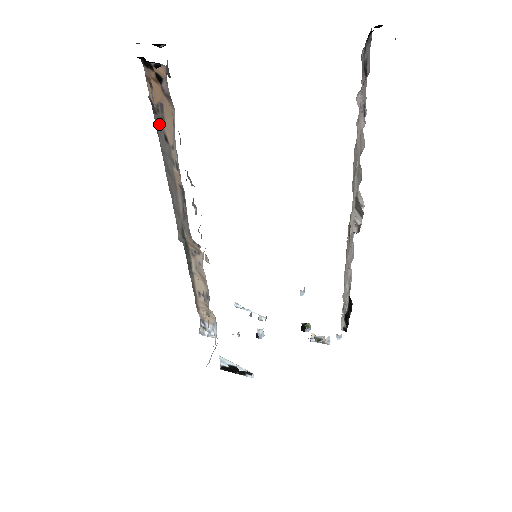
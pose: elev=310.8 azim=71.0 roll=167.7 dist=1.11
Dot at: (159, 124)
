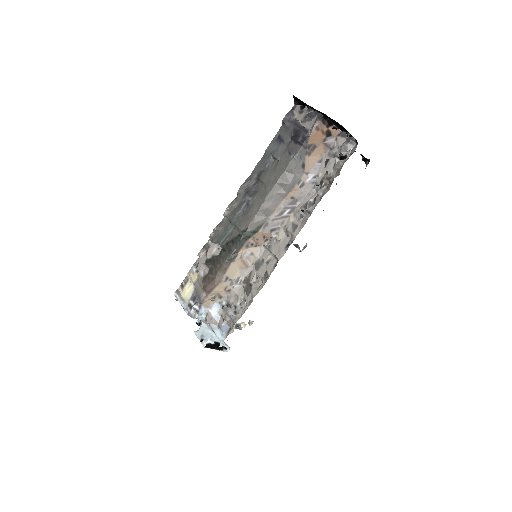
Dot at: (302, 155)
